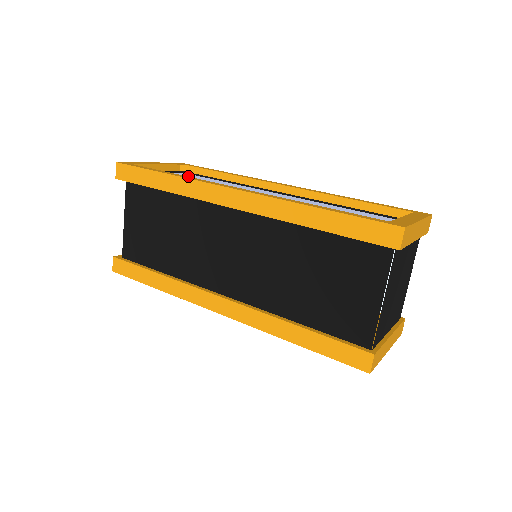
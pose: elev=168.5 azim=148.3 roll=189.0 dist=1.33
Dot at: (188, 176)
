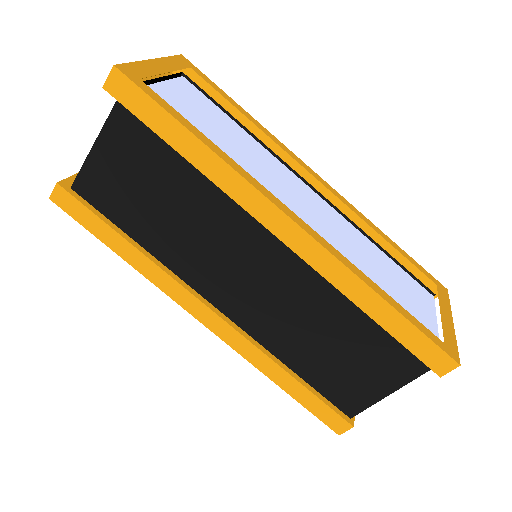
Dot at: (197, 99)
